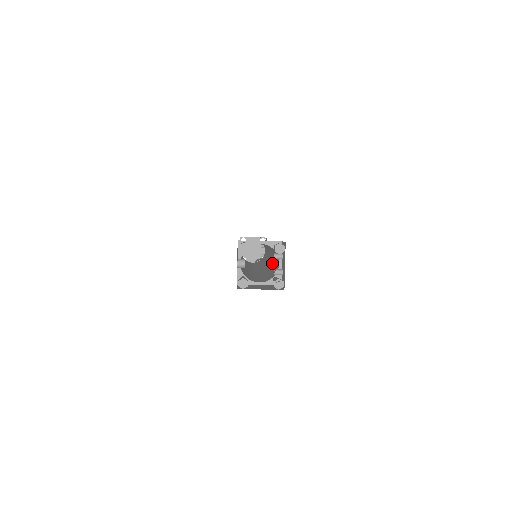
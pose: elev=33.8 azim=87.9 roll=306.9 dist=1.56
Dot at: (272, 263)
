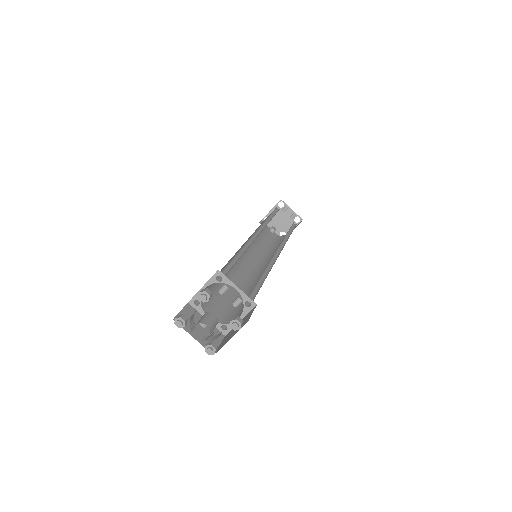
Dot at: occluded
